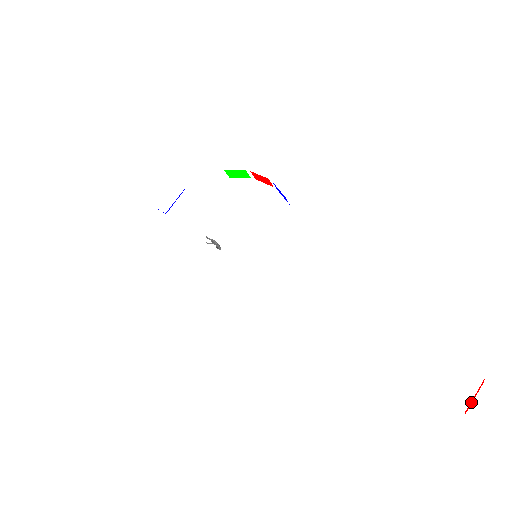
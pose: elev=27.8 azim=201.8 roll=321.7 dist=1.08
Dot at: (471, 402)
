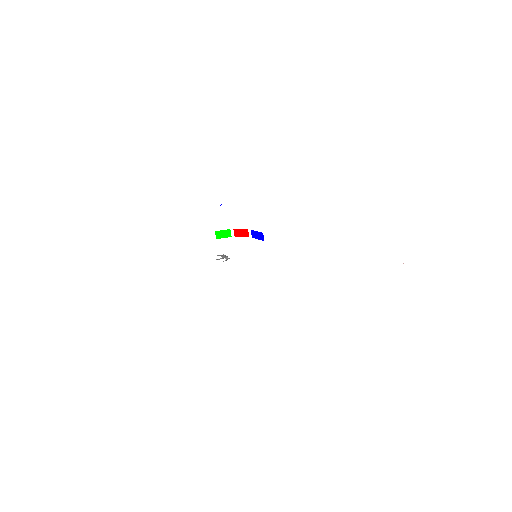
Dot at: occluded
